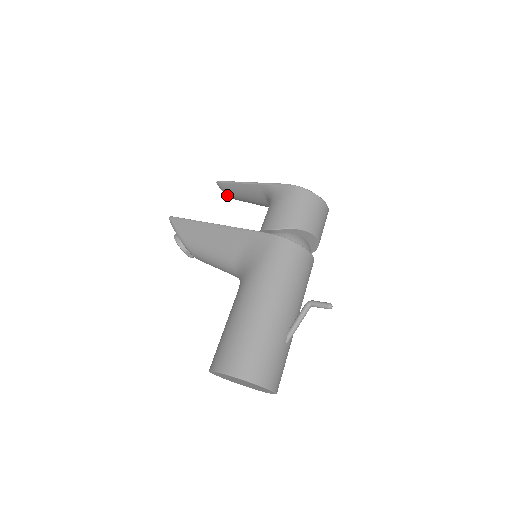
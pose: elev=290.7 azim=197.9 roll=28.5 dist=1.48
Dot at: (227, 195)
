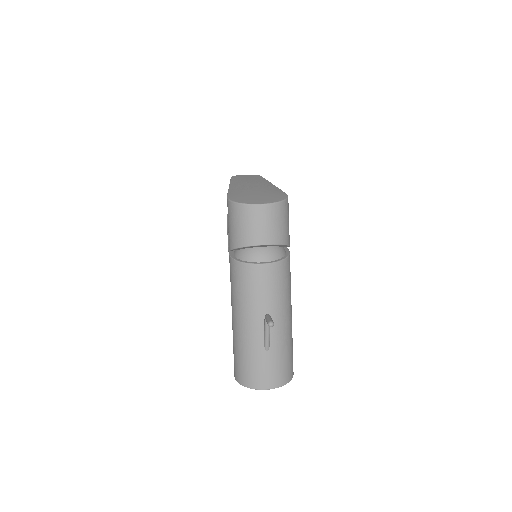
Dot at: occluded
